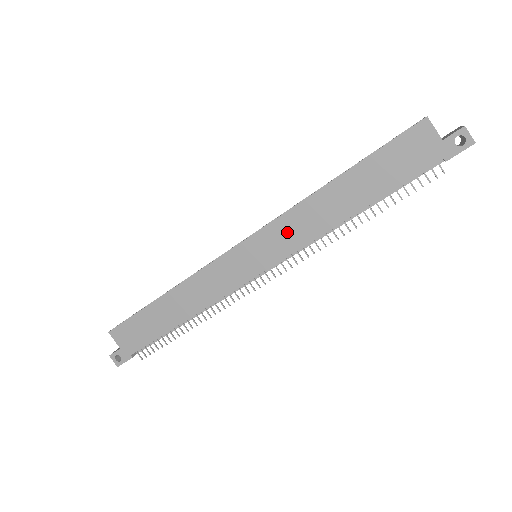
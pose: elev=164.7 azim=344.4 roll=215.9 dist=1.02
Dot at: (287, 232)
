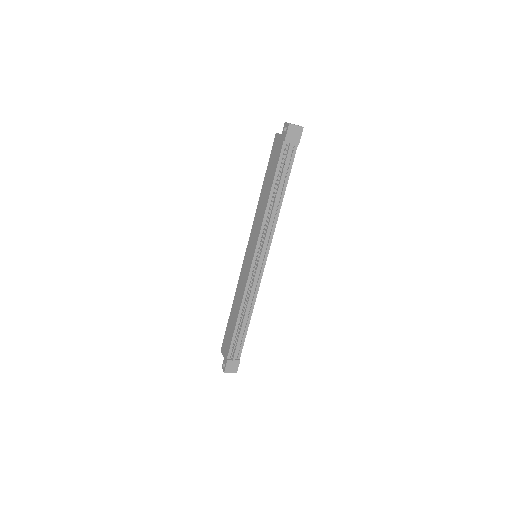
Dot at: (255, 229)
